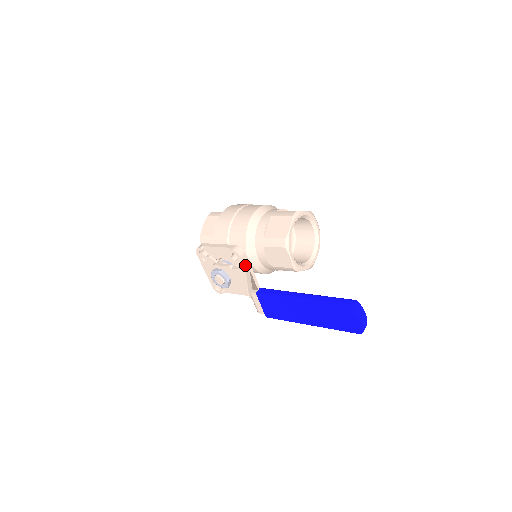
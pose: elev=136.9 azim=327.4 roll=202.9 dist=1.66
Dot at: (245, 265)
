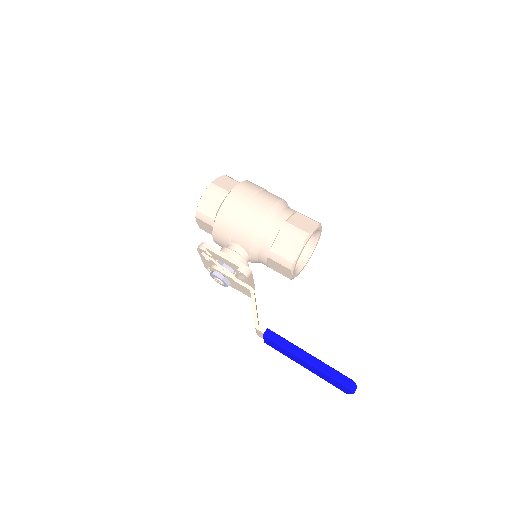
Dot at: (249, 281)
